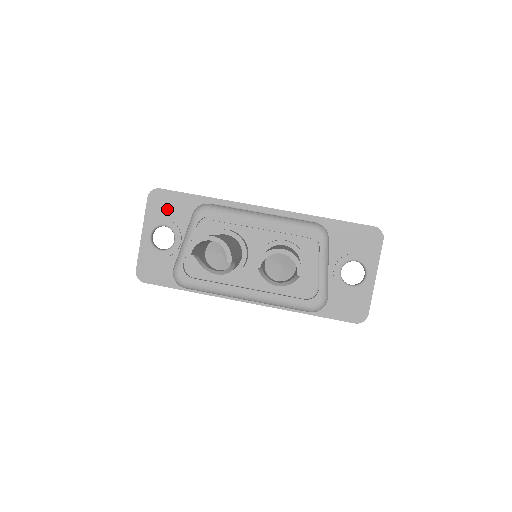
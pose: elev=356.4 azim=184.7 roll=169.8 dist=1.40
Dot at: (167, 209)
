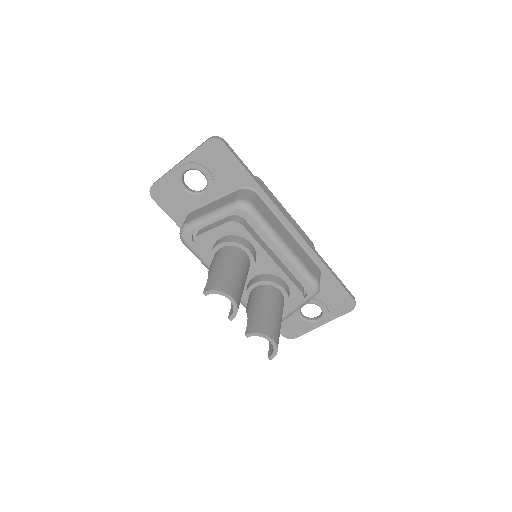
Dot at: (216, 164)
